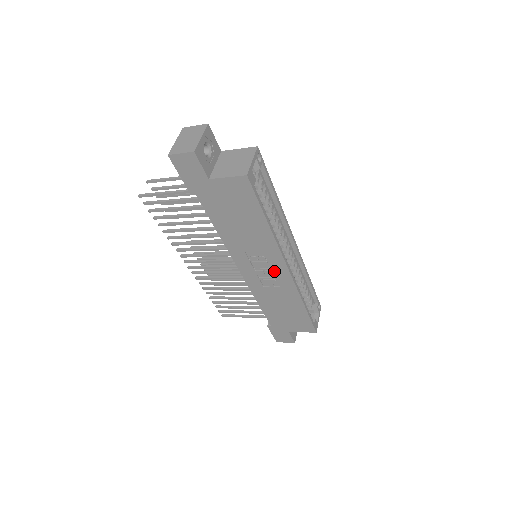
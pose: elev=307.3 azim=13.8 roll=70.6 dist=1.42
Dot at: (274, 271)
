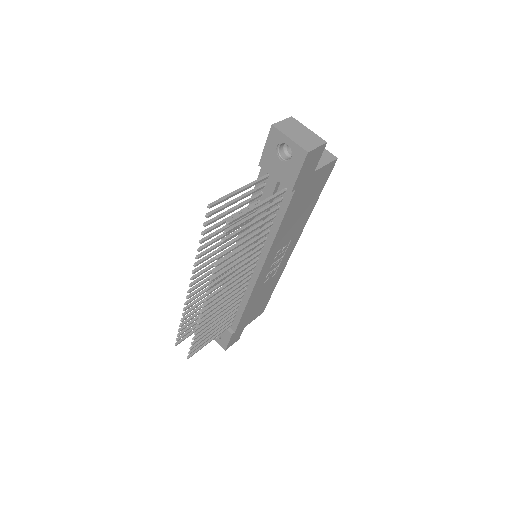
Dot at: (283, 259)
